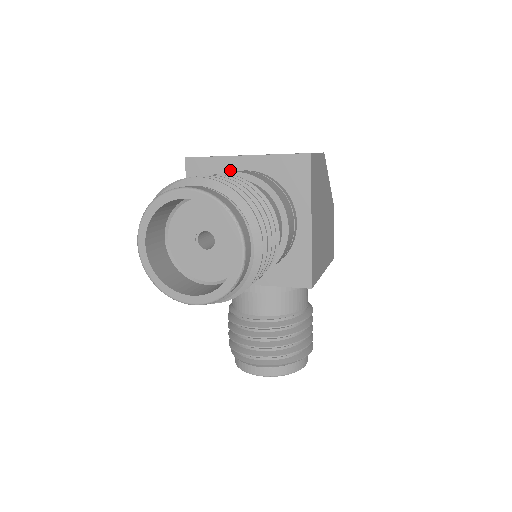
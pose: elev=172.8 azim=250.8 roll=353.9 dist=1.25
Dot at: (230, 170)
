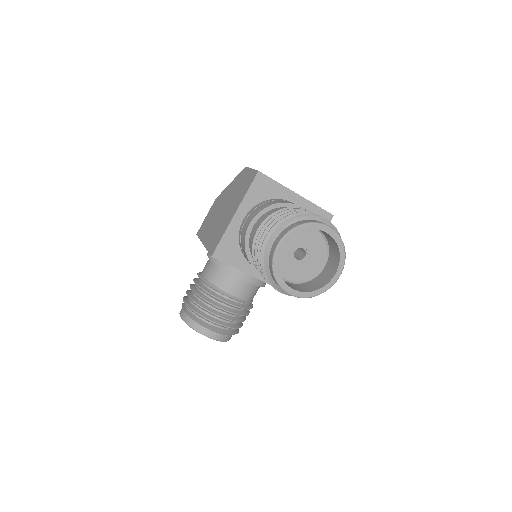
Dot at: (283, 197)
